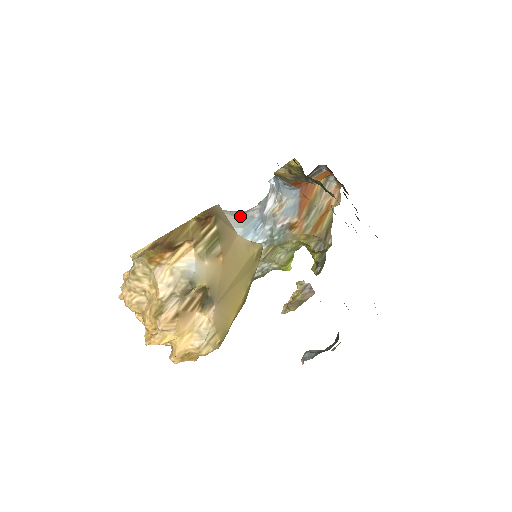
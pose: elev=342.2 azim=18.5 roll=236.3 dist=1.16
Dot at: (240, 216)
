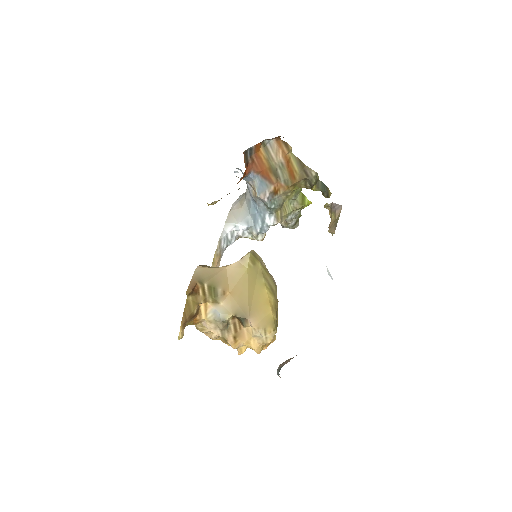
Dot at: (243, 205)
